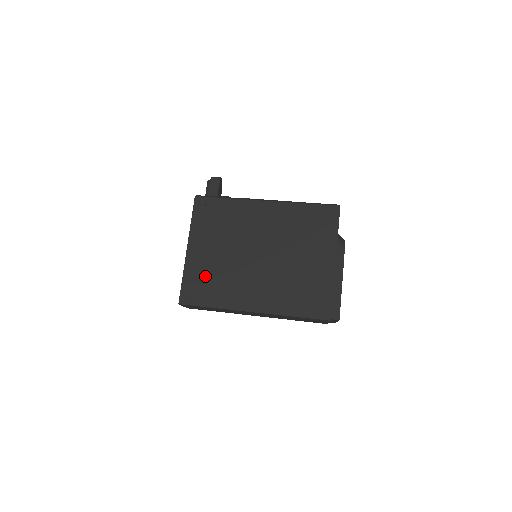
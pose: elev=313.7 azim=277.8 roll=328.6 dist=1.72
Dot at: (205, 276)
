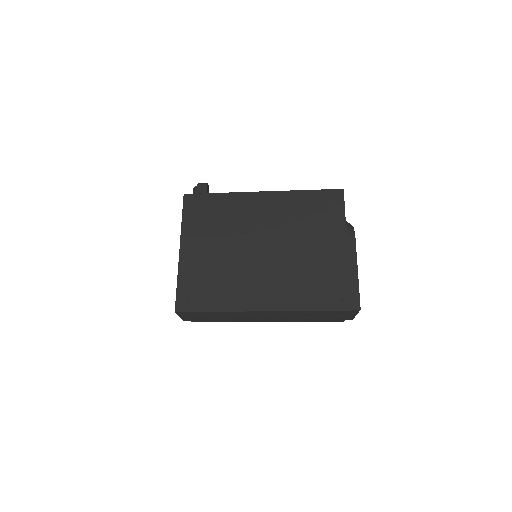
Dot at: (203, 277)
